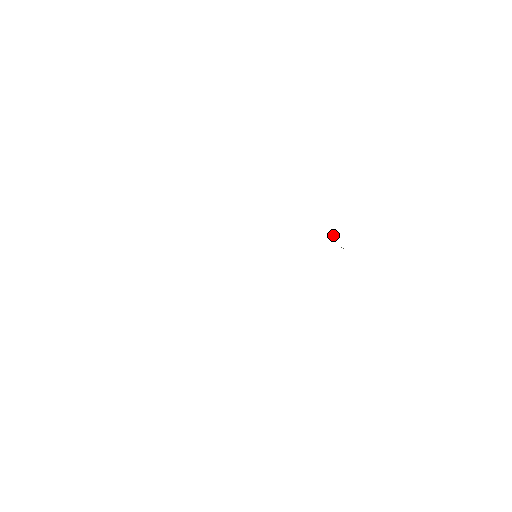
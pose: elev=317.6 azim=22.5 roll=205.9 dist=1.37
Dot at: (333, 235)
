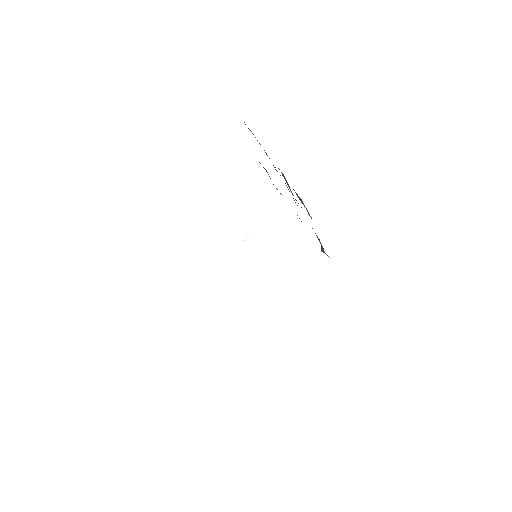
Dot at: occluded
